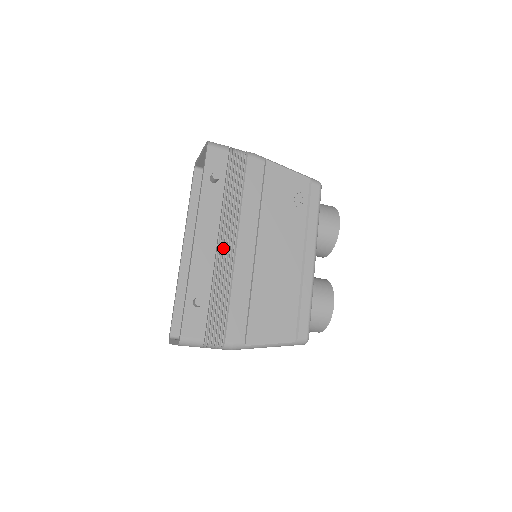
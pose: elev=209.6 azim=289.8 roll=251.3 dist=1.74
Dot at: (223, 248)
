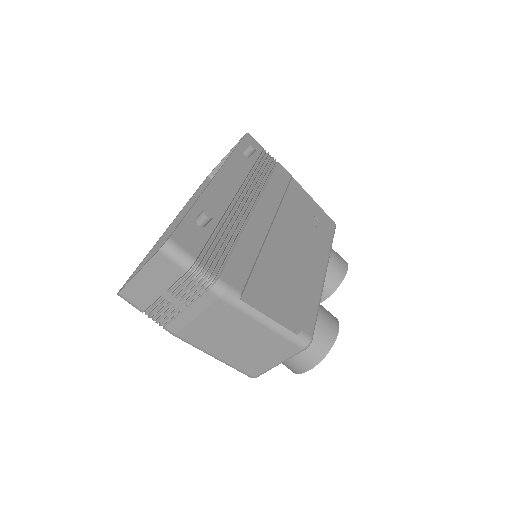
Dot at: (240, 202)
